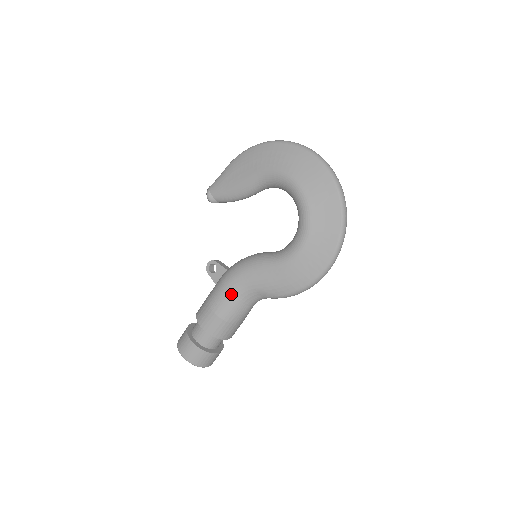
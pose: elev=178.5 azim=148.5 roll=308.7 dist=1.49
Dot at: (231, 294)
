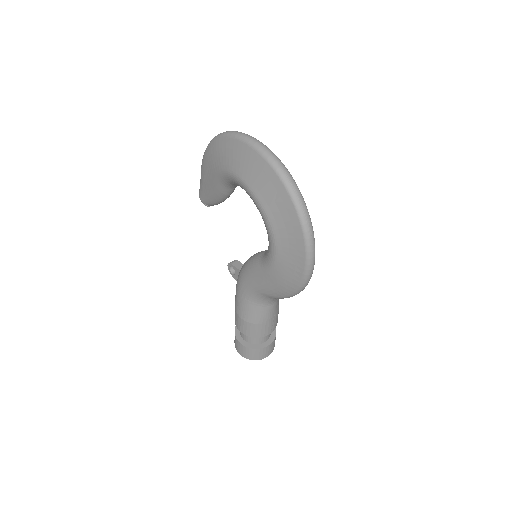
Dot at: (245, 300)
